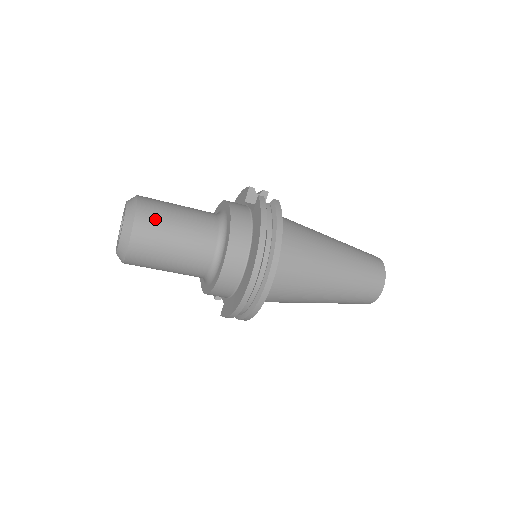
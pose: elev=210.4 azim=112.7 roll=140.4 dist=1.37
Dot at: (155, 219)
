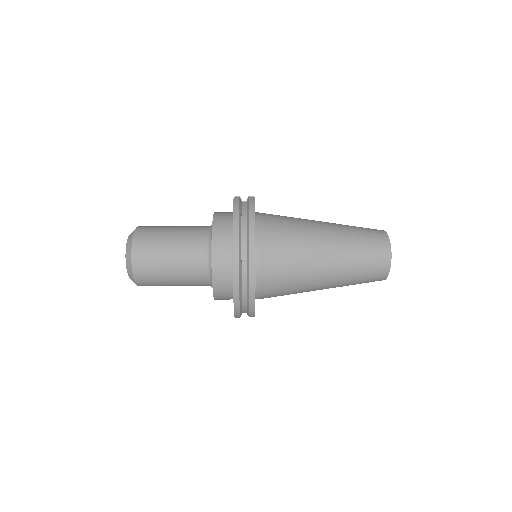
Dot at: (150, 239)
